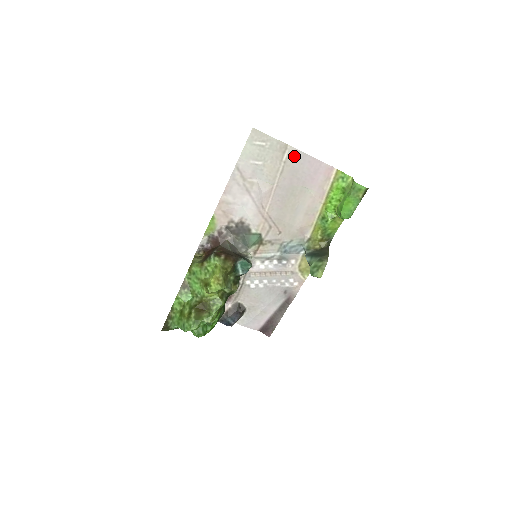
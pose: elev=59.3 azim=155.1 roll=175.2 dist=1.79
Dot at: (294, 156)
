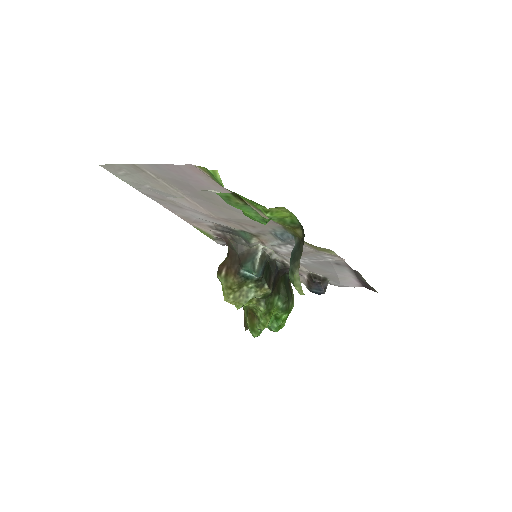
Dot at: (153, 170)
